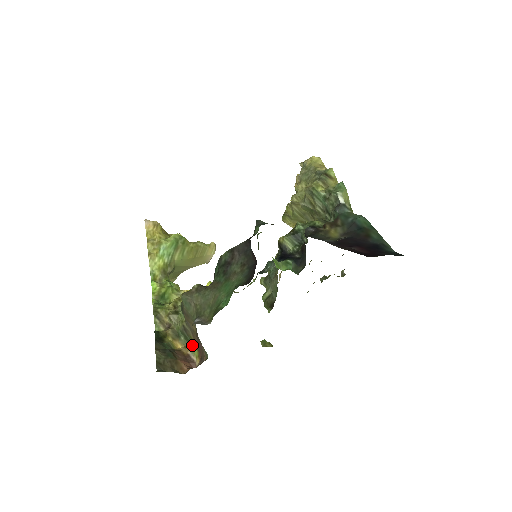
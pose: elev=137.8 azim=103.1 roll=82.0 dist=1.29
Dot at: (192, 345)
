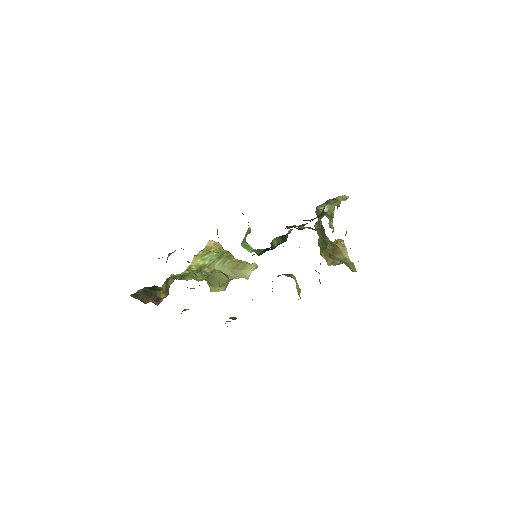
Dot at: (168, 294)
